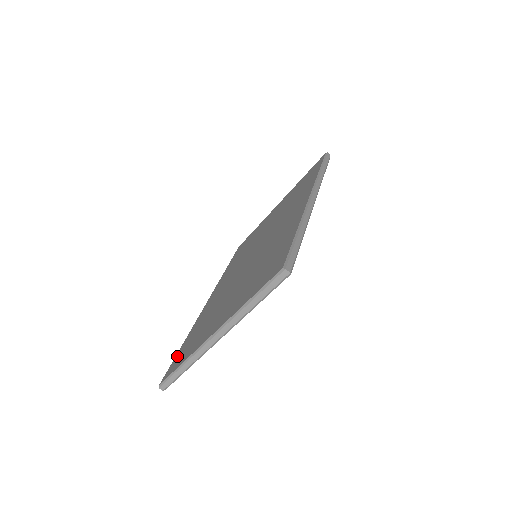
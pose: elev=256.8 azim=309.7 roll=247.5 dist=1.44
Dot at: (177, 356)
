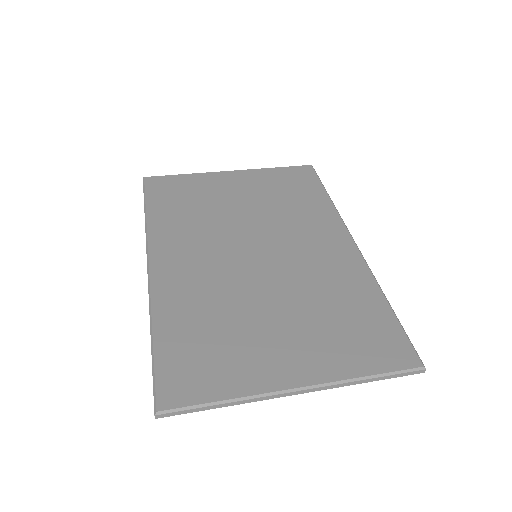
Dot at: (167, 364)
